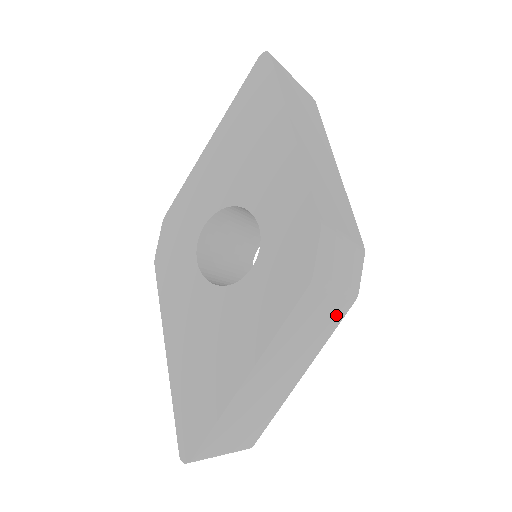
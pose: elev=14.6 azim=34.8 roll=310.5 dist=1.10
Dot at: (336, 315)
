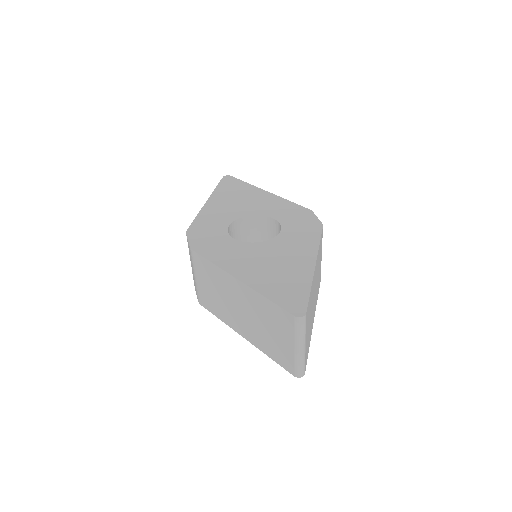
Dot at: (319, 278)
